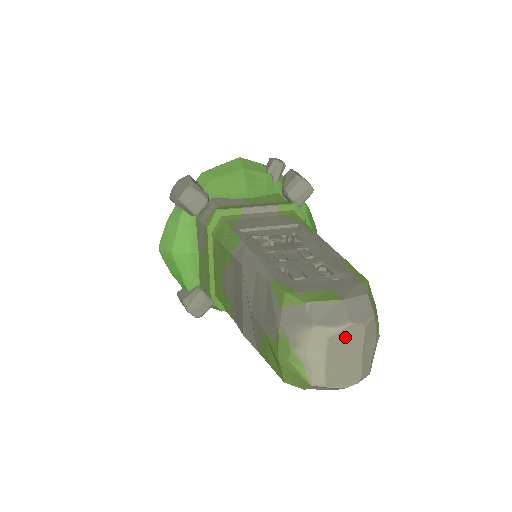
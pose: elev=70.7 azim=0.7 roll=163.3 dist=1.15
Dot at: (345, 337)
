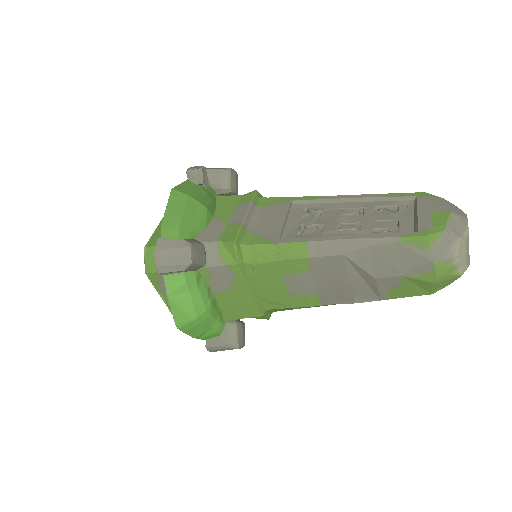
Dot at: occluded
